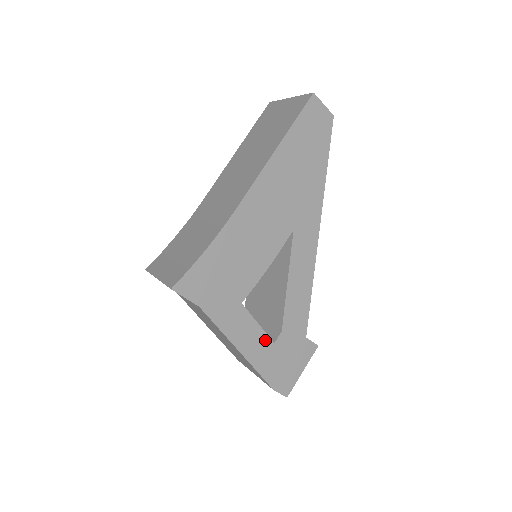
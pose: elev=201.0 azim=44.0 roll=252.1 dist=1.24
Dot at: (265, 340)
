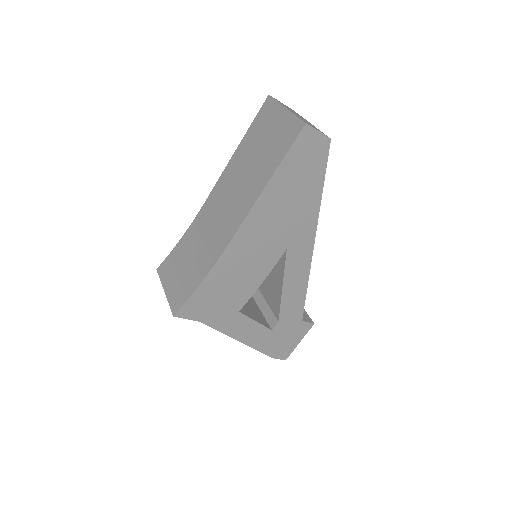
Dot at: (263, 330)
